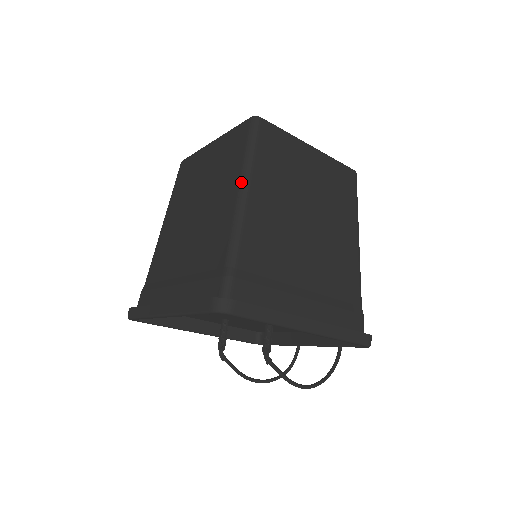
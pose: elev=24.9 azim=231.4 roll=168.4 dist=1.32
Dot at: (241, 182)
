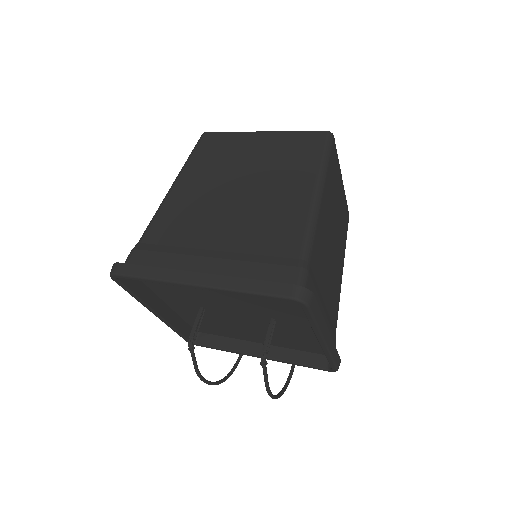
Dot at: (317, 185)
